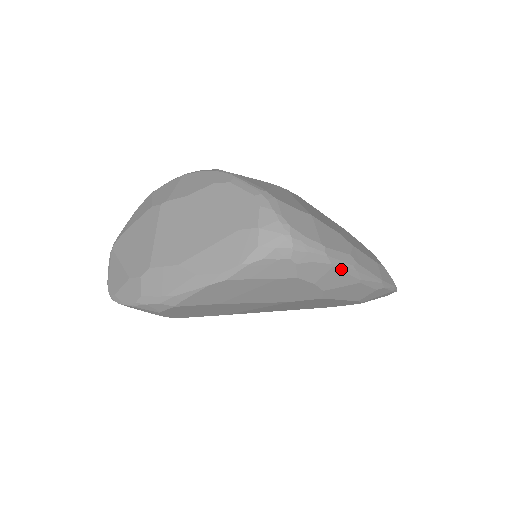
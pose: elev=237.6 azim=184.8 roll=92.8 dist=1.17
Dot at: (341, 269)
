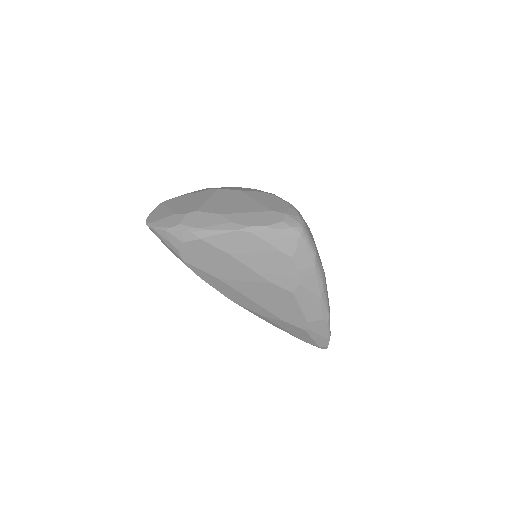
Dot at: (317, 274)
